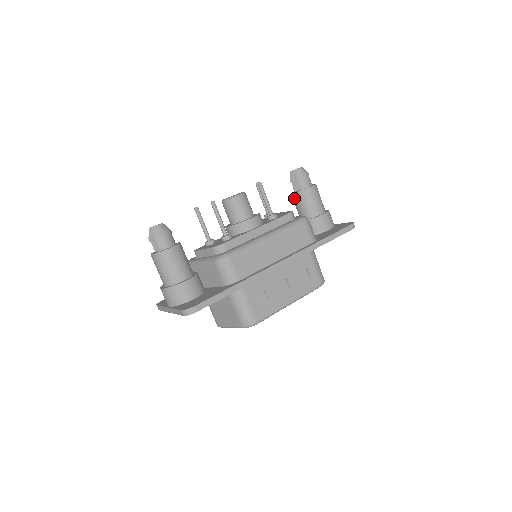
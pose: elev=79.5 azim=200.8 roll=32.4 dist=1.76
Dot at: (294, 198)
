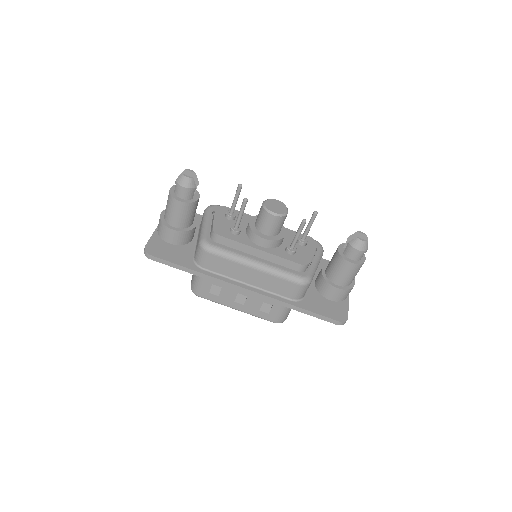
Dot at: (336, 251)
